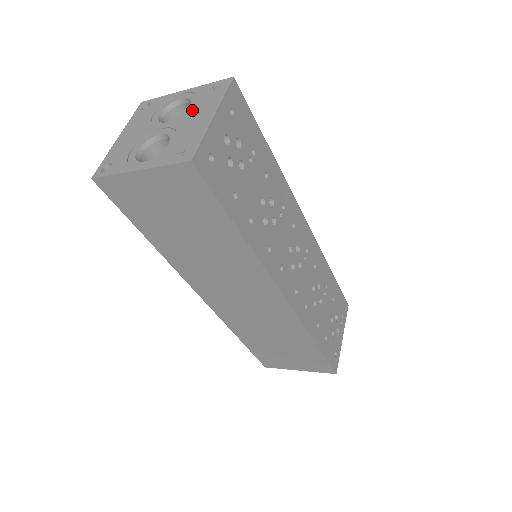
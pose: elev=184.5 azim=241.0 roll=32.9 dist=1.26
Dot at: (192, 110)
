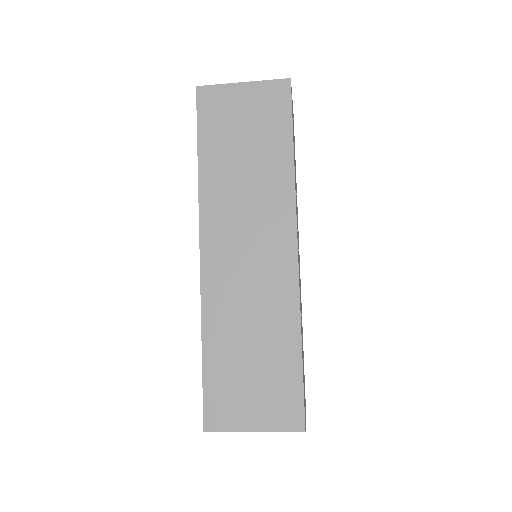
Dot at: occluded
